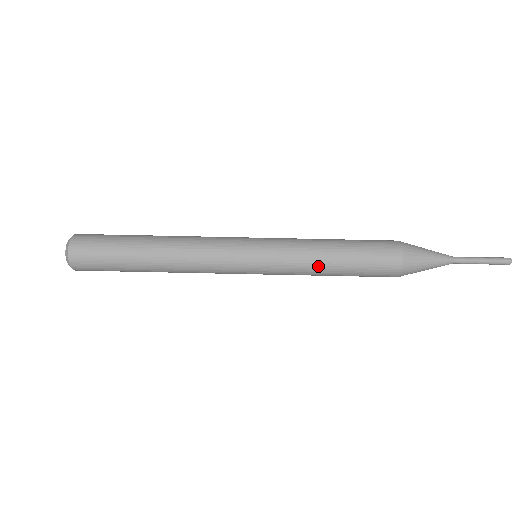
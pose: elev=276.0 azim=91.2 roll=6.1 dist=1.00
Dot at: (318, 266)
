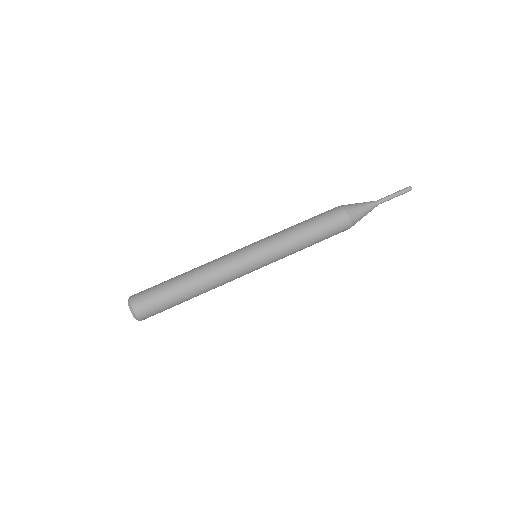
Dot at: (299, 243)
